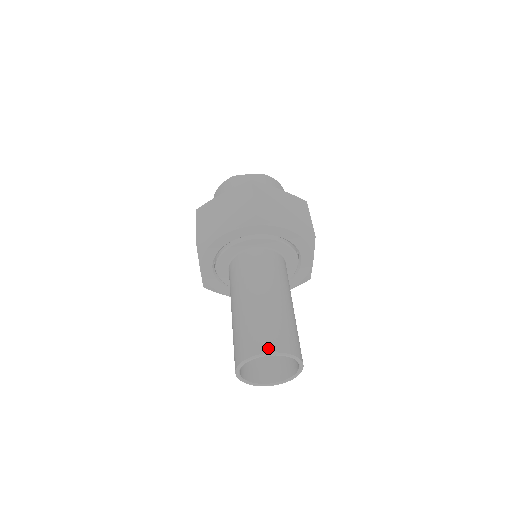
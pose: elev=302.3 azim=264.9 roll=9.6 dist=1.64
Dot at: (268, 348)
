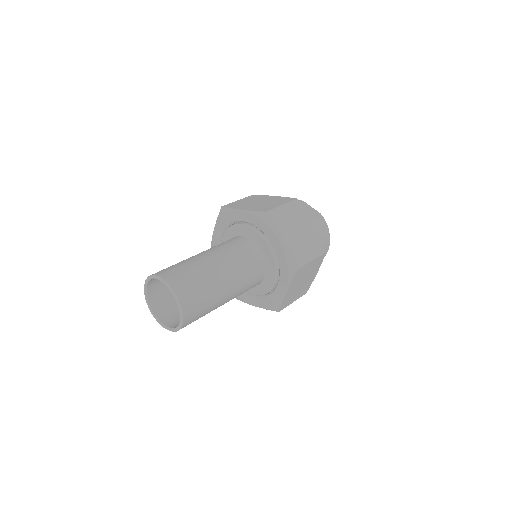
Dot at: (170, 280)
